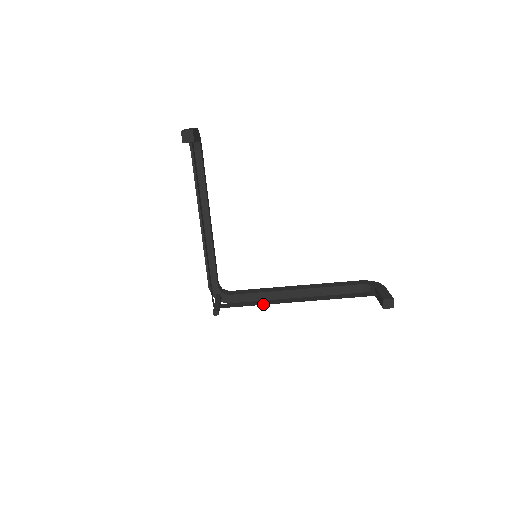
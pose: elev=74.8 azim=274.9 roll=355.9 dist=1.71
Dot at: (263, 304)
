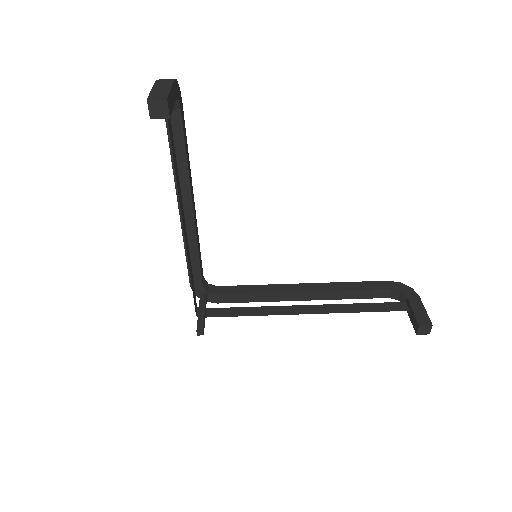
Dot at: (261, 314)
